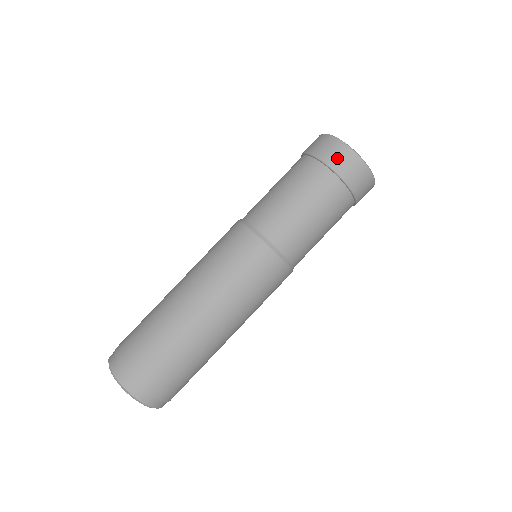
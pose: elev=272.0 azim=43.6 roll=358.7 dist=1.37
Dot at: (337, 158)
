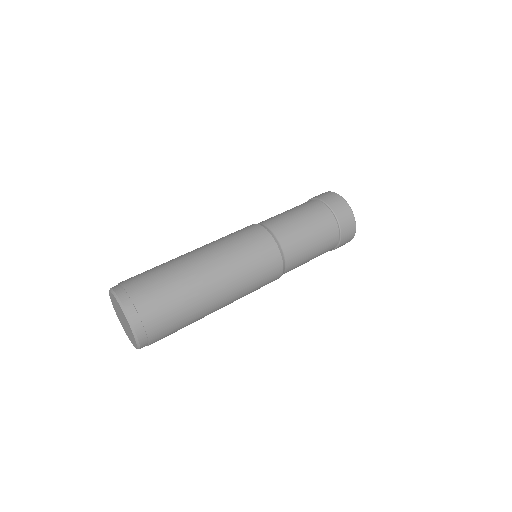
Dot at: (342, 212)
